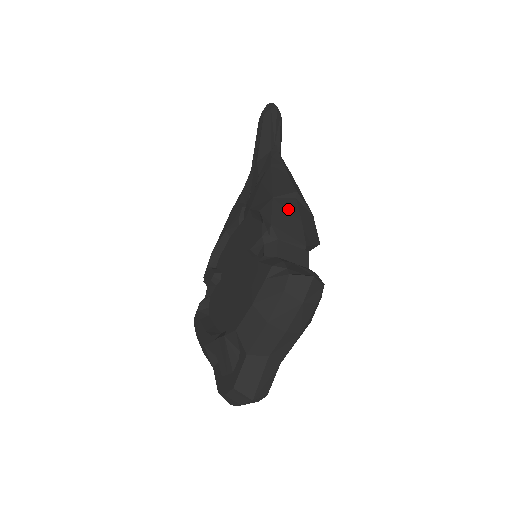
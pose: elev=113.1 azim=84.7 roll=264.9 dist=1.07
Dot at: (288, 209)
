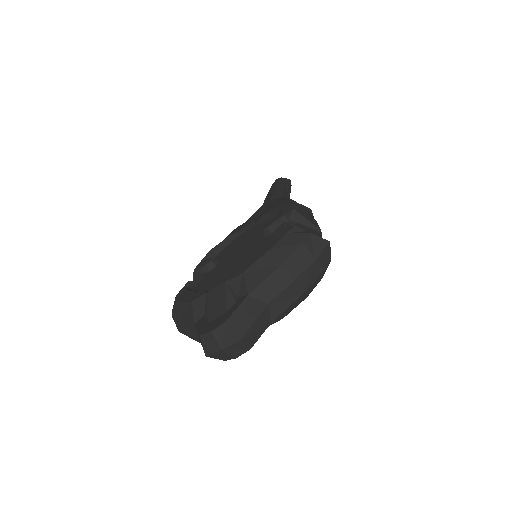
Dot at: (306, 211)
